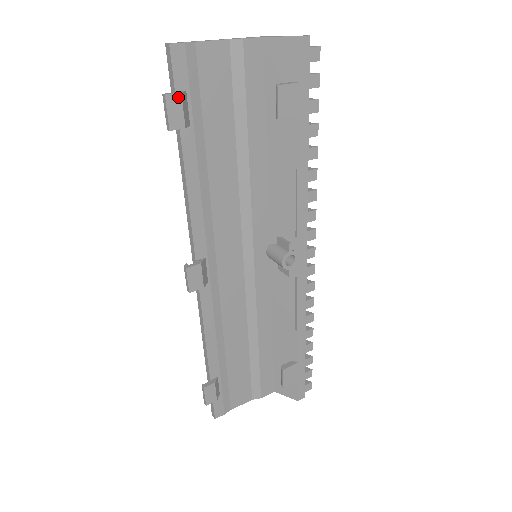
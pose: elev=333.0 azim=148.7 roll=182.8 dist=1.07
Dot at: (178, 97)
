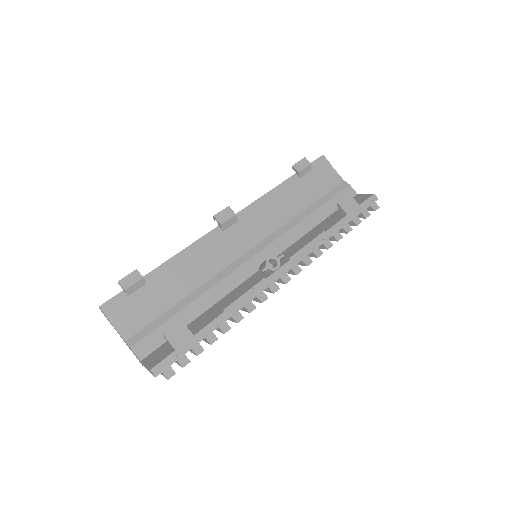
Dot at: (308, 163)
